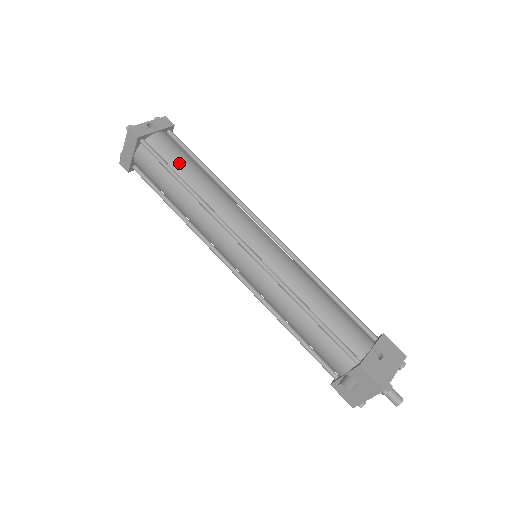
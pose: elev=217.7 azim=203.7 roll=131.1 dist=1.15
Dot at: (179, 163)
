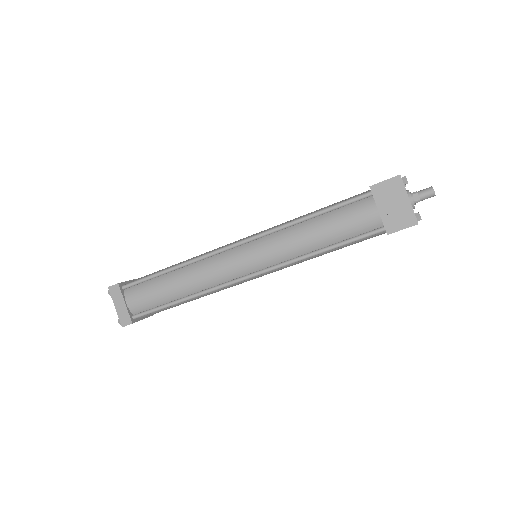
Dot at: occluded
